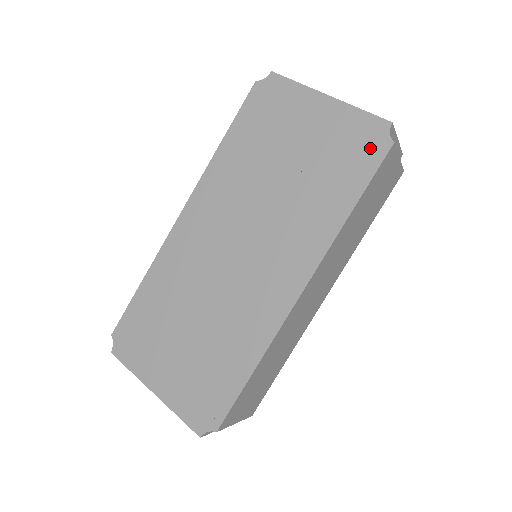
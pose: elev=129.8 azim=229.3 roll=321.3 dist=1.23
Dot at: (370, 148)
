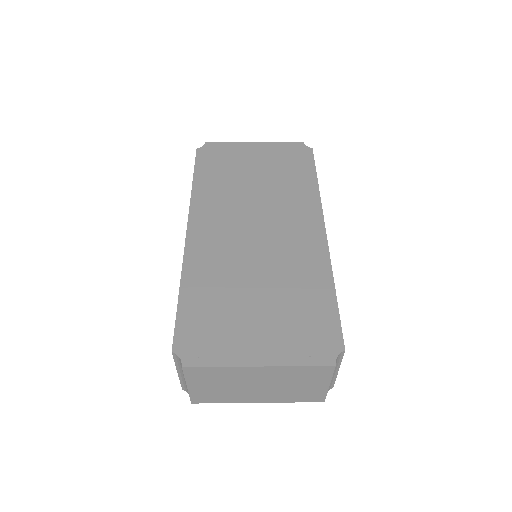
Dot at: (302, 154)
